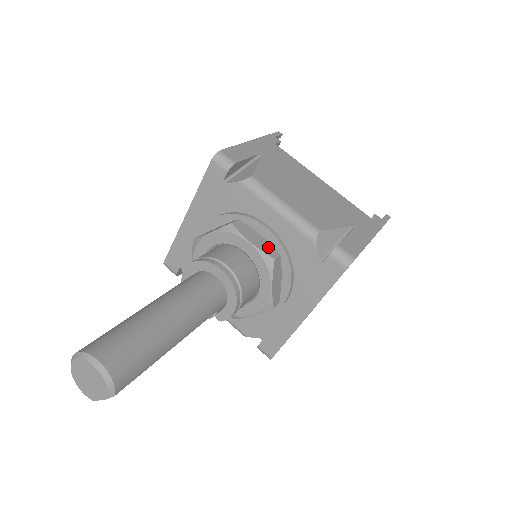
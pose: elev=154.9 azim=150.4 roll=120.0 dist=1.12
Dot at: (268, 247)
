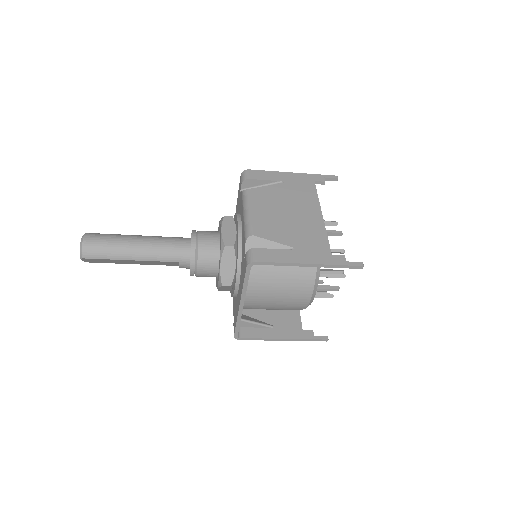
Dot at: (231, 238)
